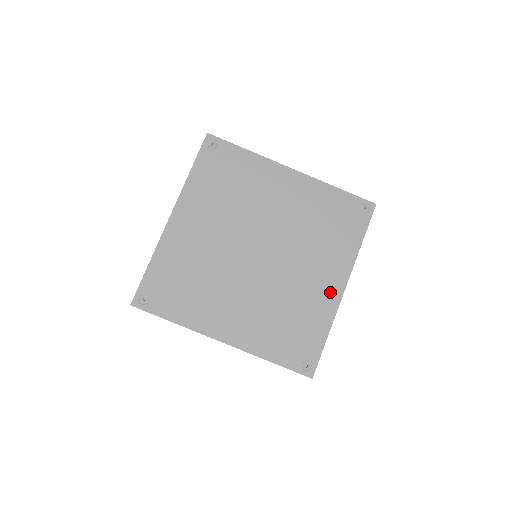
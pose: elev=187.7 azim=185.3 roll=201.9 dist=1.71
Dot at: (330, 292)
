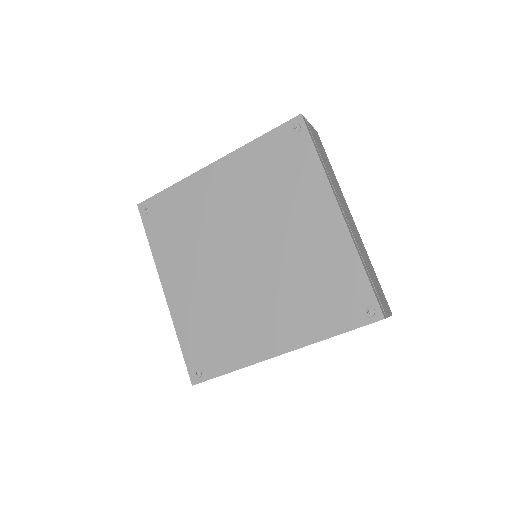
Dot at: (266, 344)
